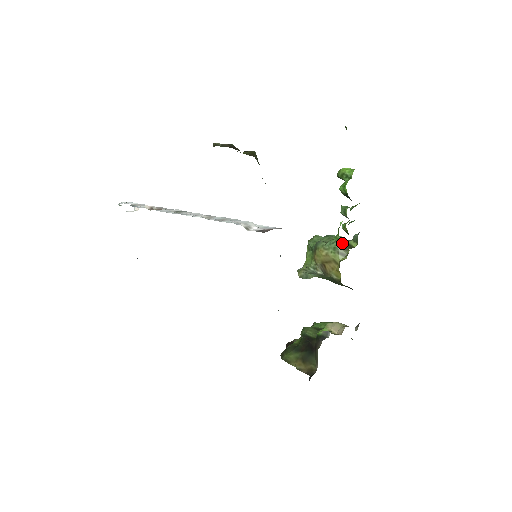
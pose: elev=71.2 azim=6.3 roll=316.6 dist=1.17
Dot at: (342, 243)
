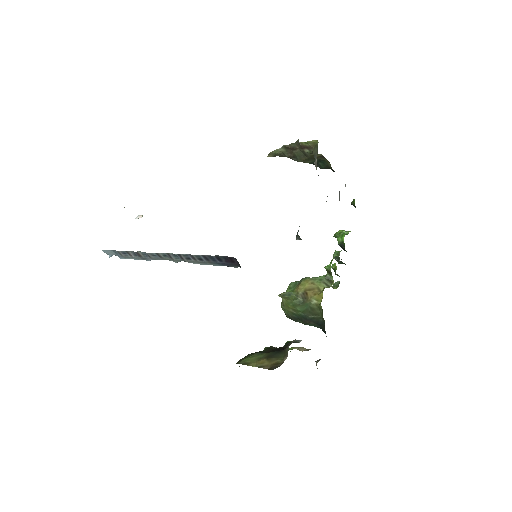
Dot at: (329, 276)
